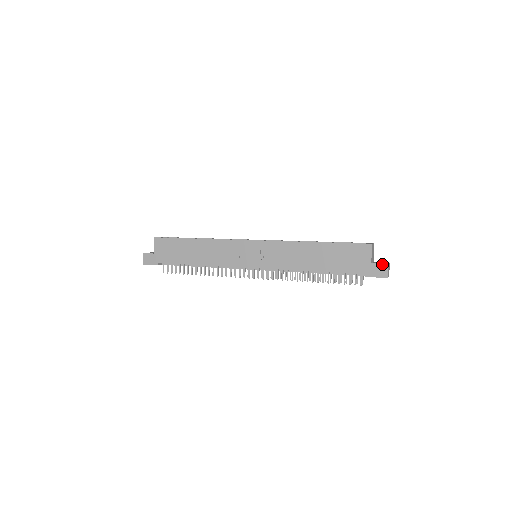
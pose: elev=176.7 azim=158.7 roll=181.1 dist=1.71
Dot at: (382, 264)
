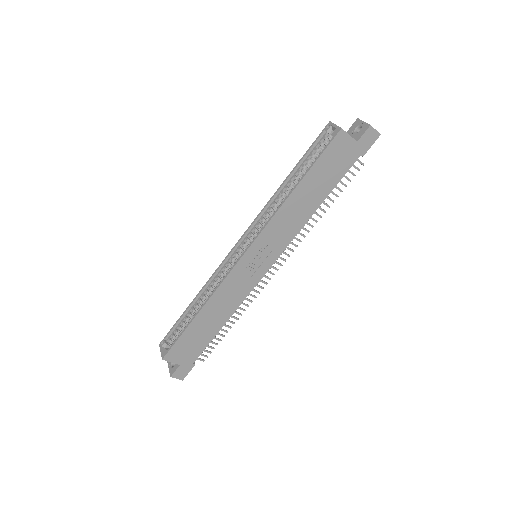
Dot at: (366, 131)
